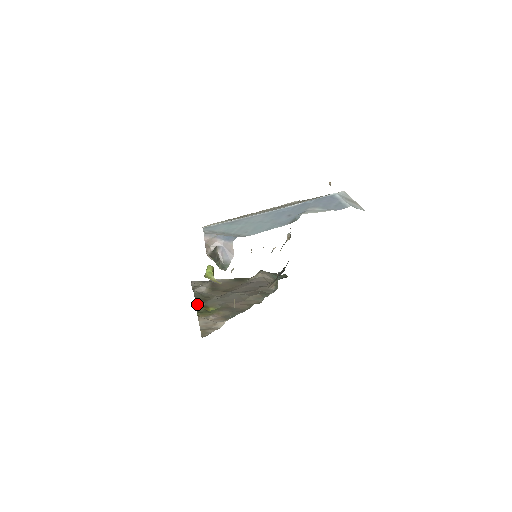
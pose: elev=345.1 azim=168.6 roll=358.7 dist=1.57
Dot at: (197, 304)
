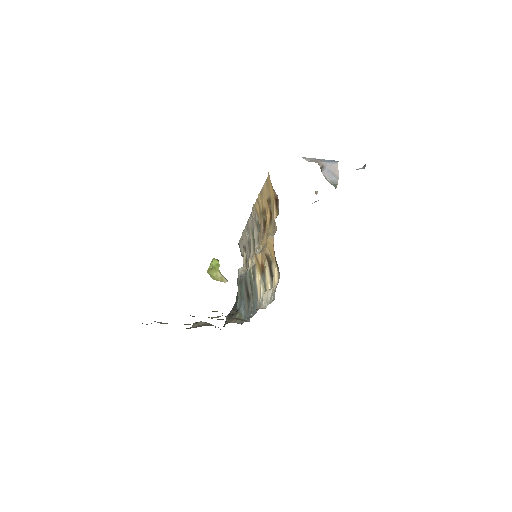
Dot at: occluded
